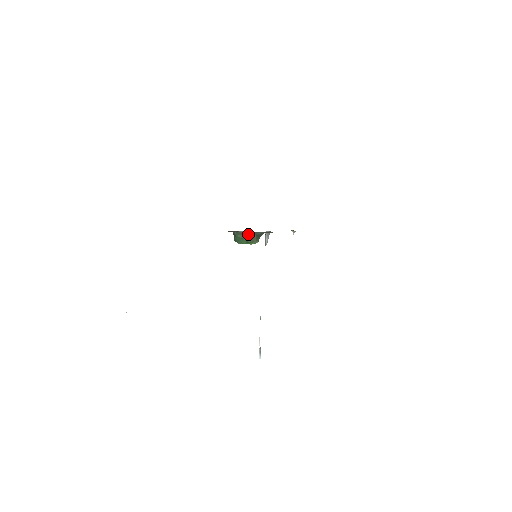
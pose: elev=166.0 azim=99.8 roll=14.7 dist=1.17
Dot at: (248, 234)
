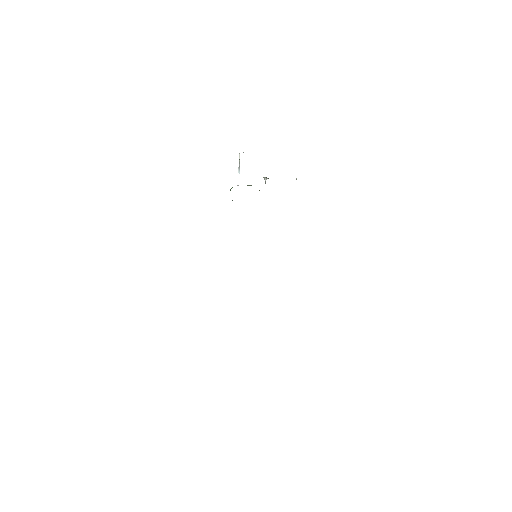
Dot at: occluded
